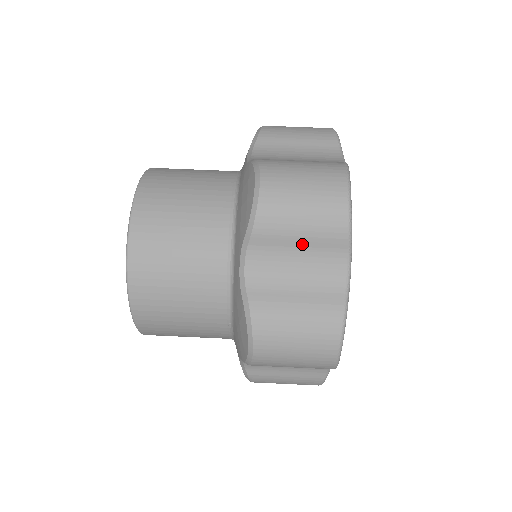
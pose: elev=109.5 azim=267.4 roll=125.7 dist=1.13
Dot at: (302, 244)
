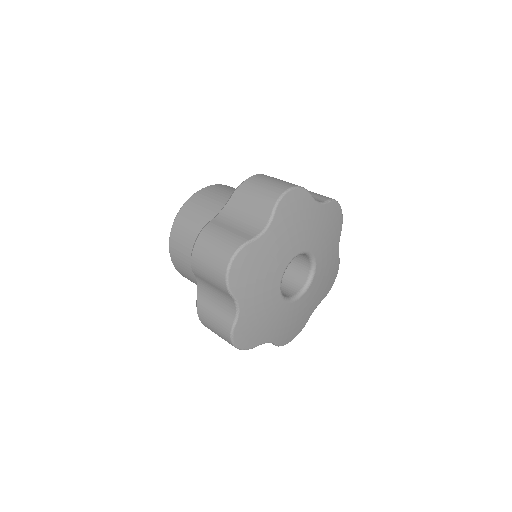
Dot at: (252, 206)
